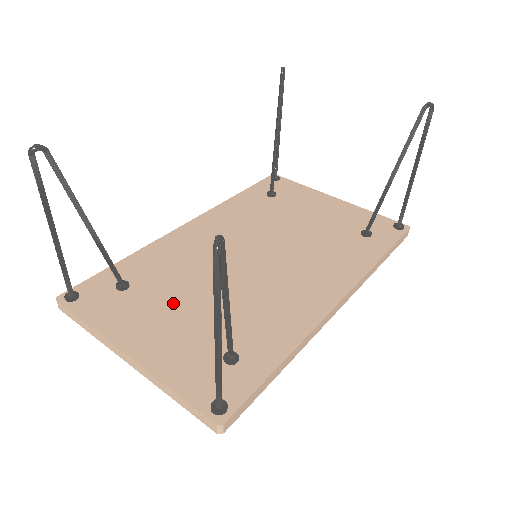
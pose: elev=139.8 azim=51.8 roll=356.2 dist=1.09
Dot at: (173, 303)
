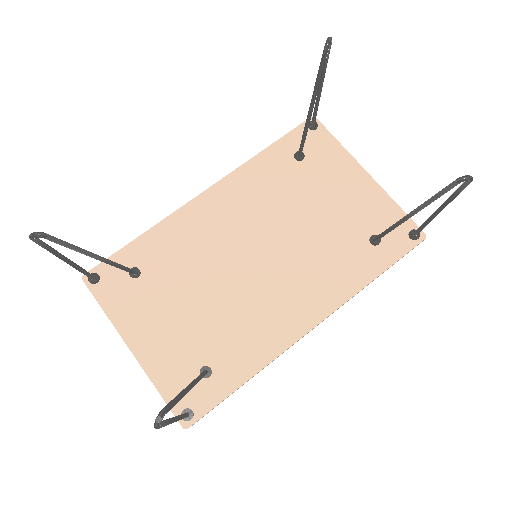
Dot at: (173, 302)
